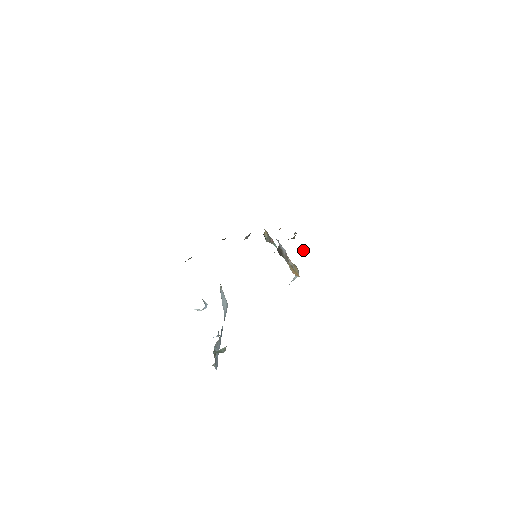
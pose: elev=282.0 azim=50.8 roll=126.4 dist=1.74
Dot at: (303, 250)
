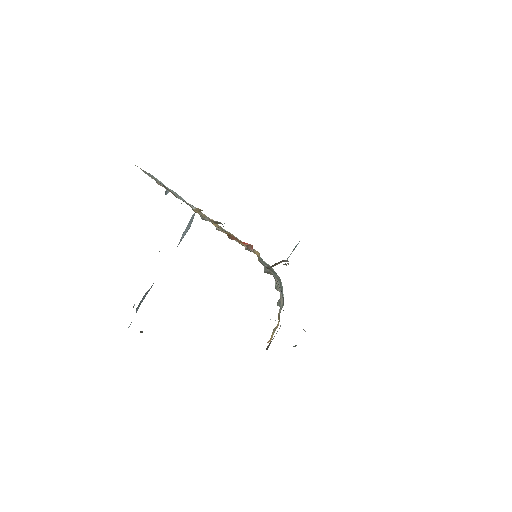
Dot at: occluded
